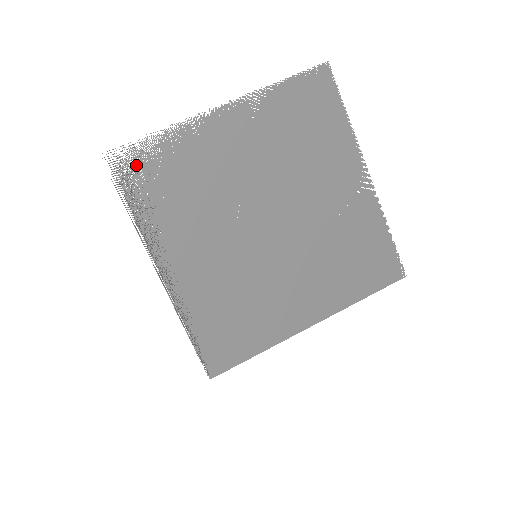
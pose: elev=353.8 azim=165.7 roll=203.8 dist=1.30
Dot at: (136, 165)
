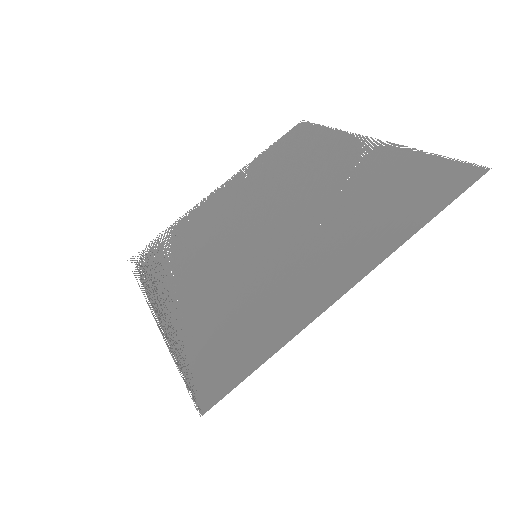
Dot at: (151, 252)
